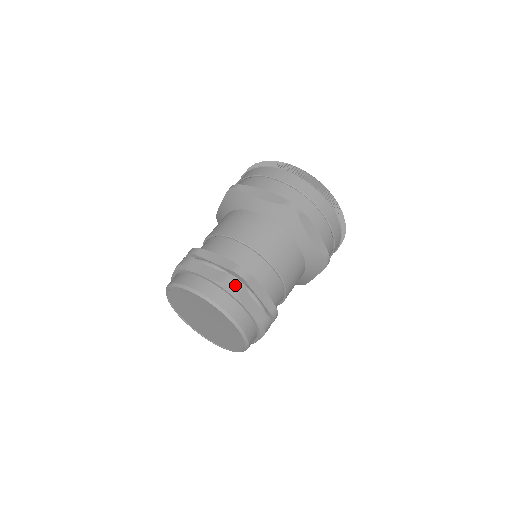
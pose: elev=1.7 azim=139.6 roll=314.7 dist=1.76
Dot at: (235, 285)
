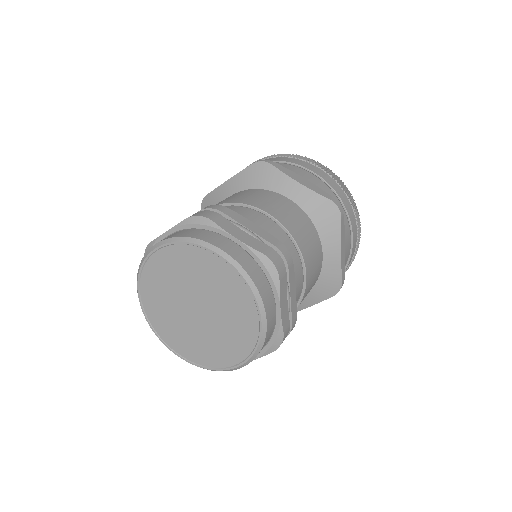
Dot at: (279, 265)
